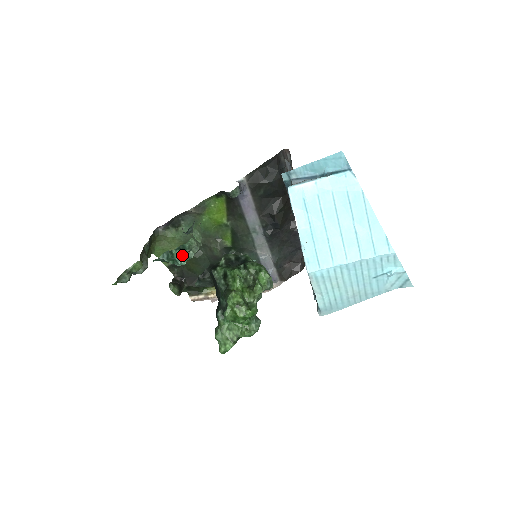
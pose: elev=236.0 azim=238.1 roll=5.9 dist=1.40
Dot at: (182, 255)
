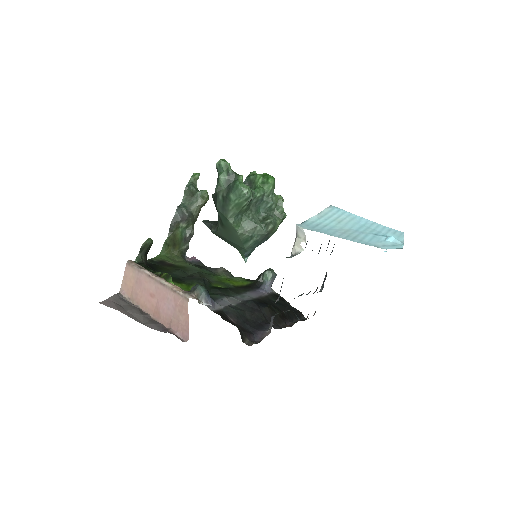
Dot at: occluded
